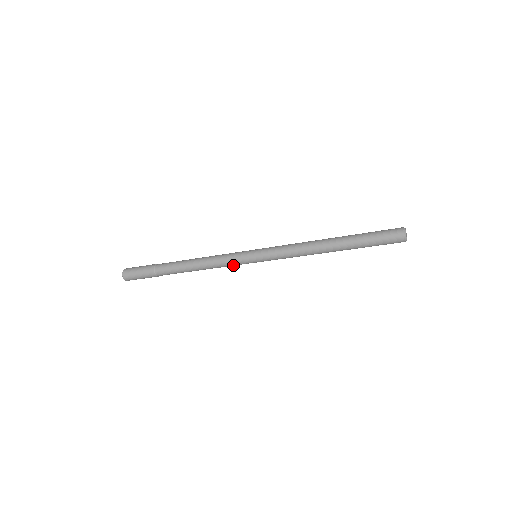
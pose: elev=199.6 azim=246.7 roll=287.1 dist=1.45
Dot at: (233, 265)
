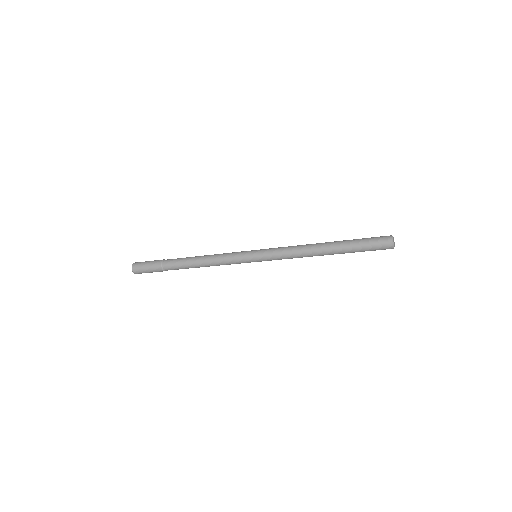
Dot at: (233, 261)
